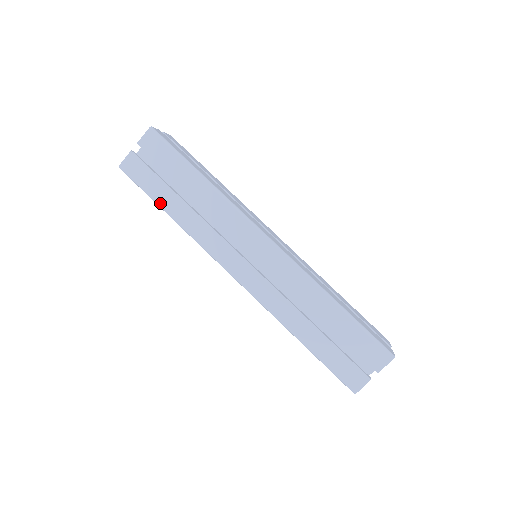
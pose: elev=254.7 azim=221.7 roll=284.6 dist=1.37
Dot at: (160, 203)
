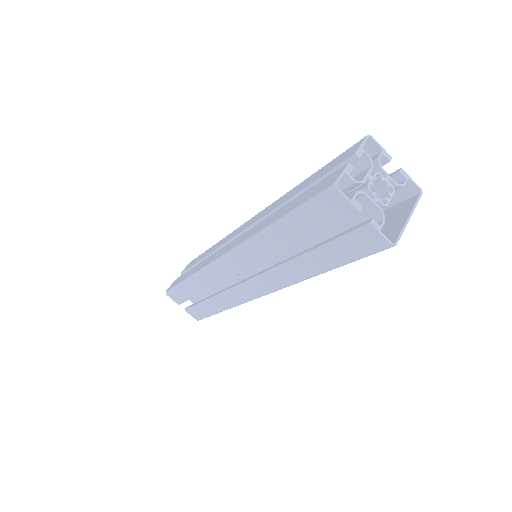
Dot at: (182, 280)
